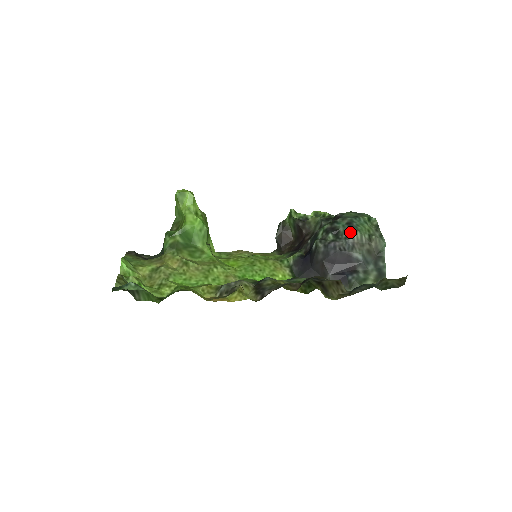
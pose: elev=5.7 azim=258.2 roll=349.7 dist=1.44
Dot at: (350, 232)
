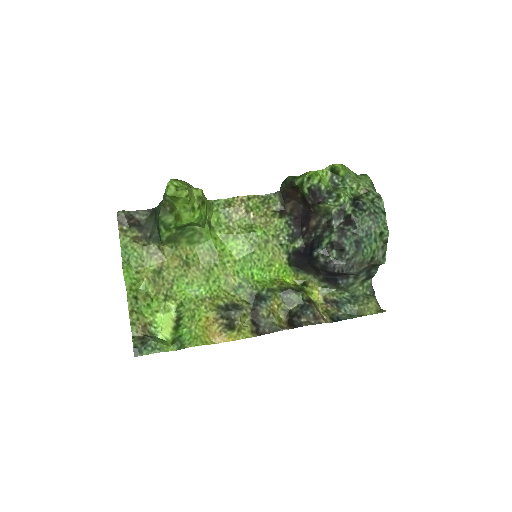
Dot at: (354, 255)
